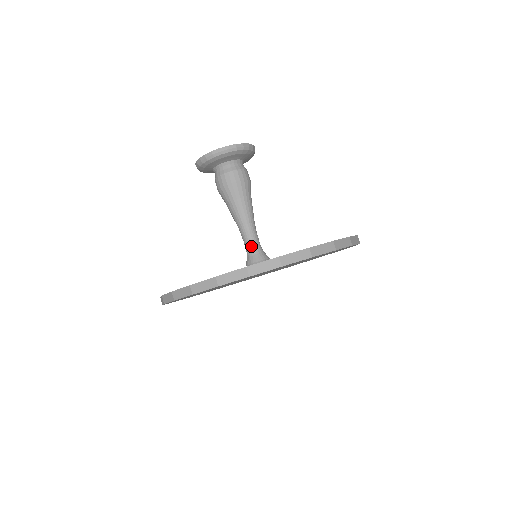
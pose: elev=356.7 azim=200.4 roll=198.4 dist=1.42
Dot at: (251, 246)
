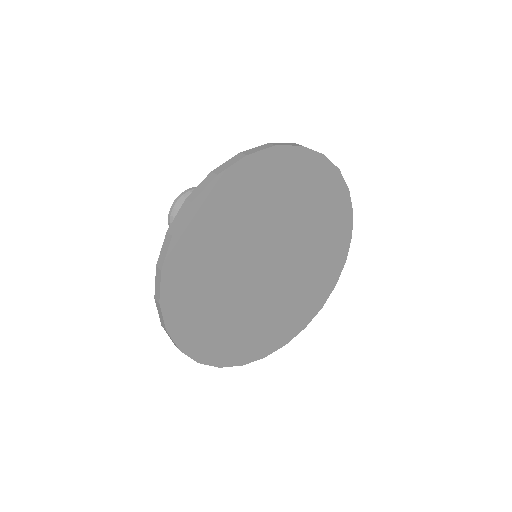
Dot at: occluded
